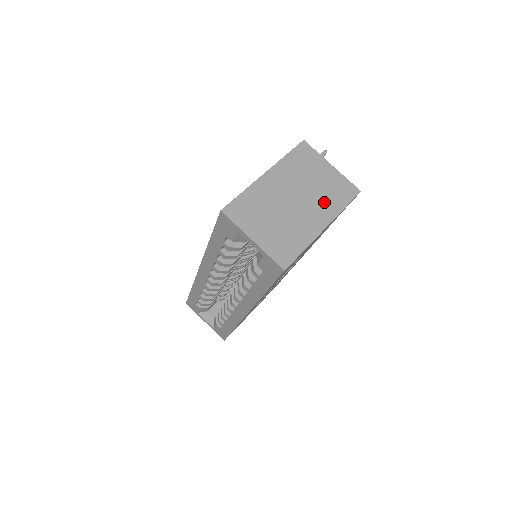
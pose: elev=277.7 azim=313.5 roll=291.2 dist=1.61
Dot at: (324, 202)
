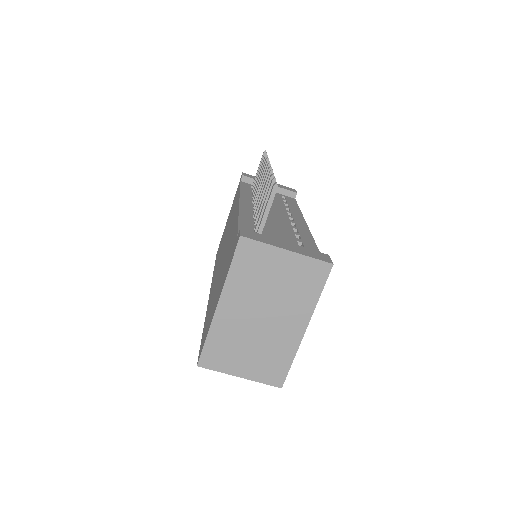
Dot at: (294, 302)
